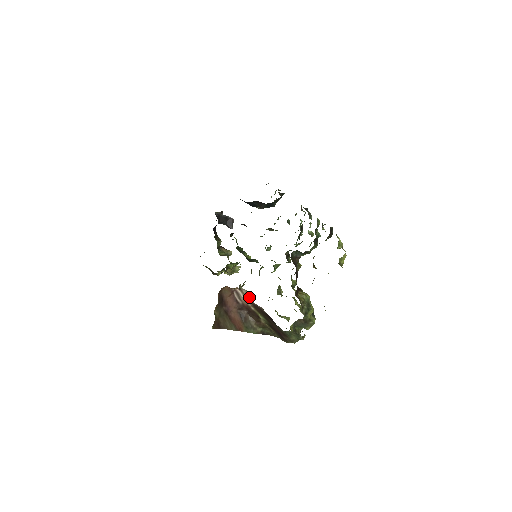
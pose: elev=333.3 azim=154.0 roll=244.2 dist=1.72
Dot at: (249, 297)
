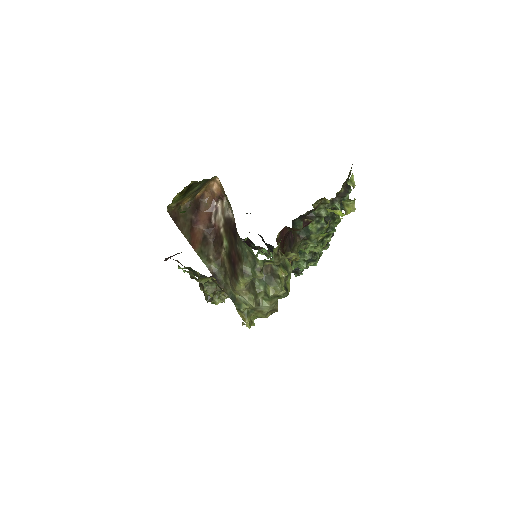
Dot at: (226, 208)
